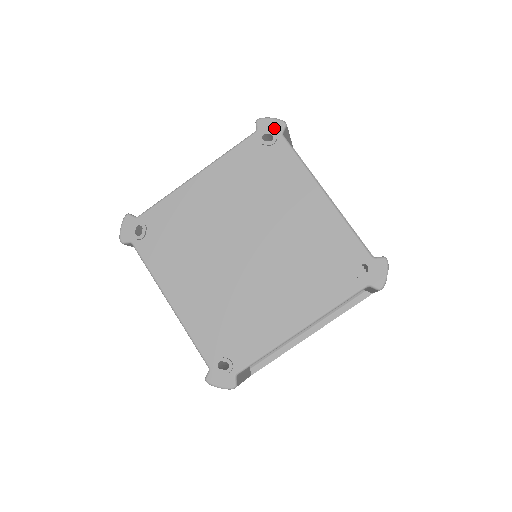
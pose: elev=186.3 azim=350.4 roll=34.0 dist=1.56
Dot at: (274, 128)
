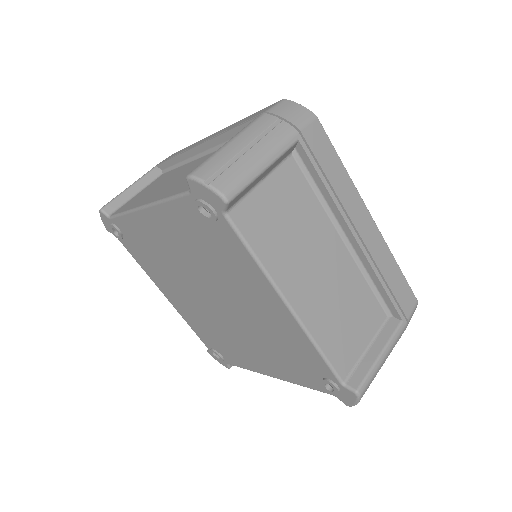
Dot at: (211, 201)
